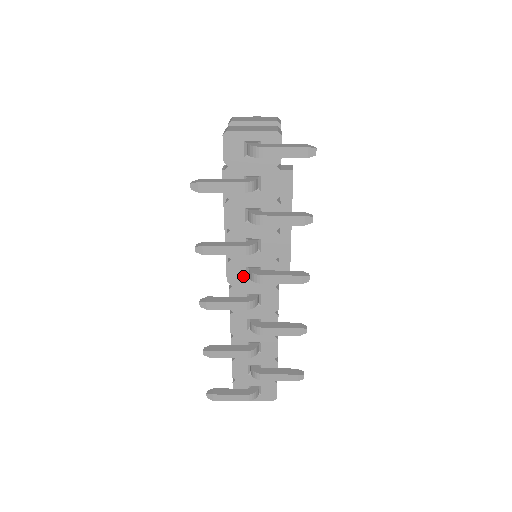
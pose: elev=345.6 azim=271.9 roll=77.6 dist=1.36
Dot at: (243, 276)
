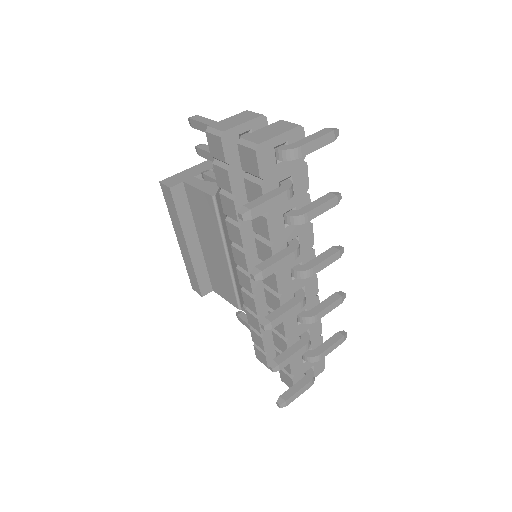
Dot at: (289, 279)
